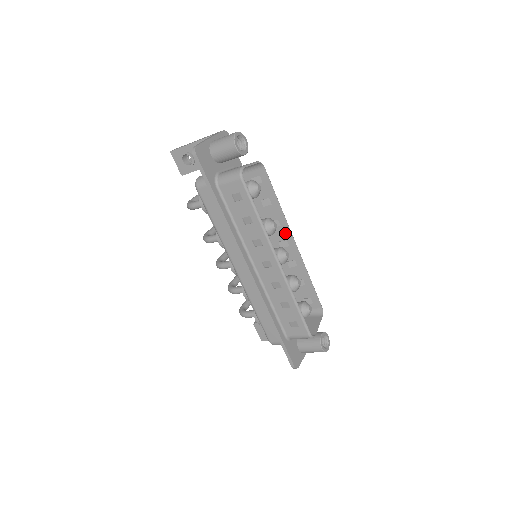
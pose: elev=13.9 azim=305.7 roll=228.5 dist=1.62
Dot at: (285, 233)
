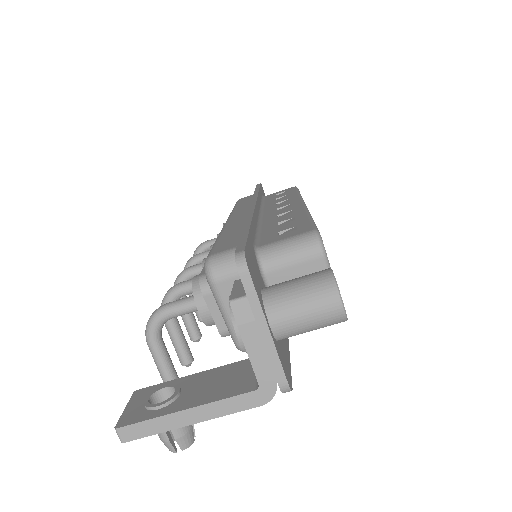
Dot at: occluded
